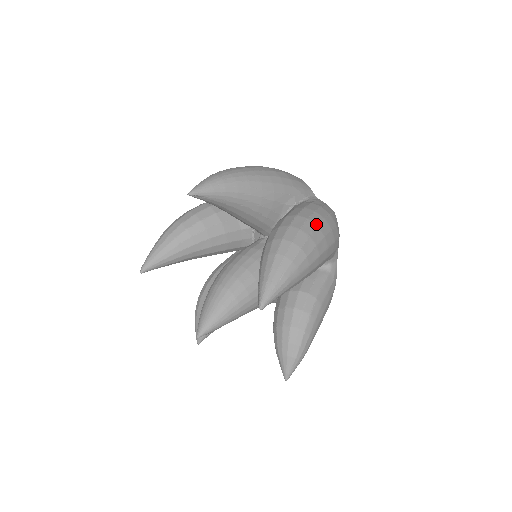
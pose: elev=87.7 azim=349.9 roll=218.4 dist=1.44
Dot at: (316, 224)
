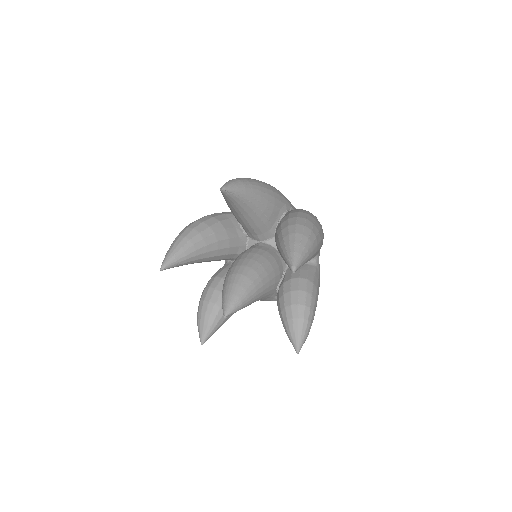
Dot at: (314, 218)
